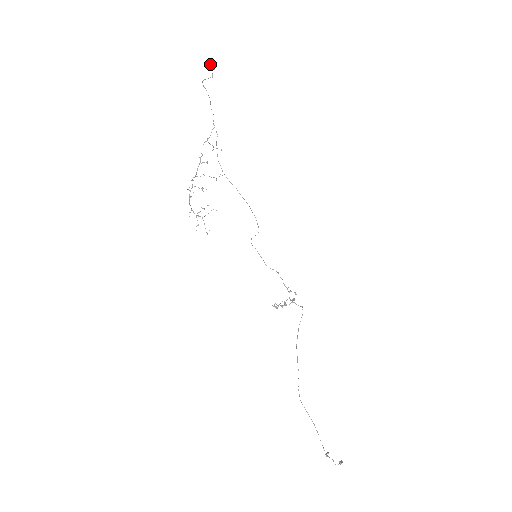
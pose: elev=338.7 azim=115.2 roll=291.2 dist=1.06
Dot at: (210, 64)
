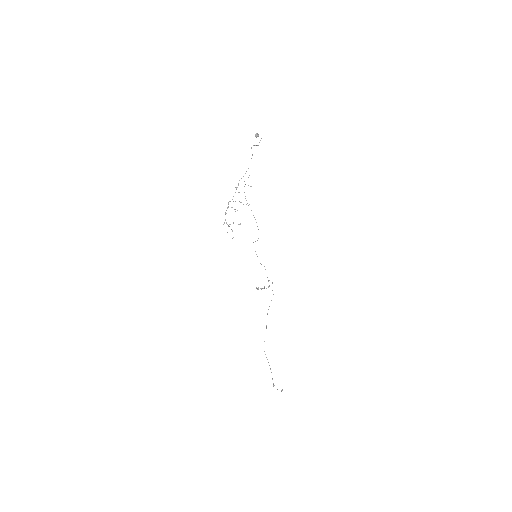
Dot at: occluded
